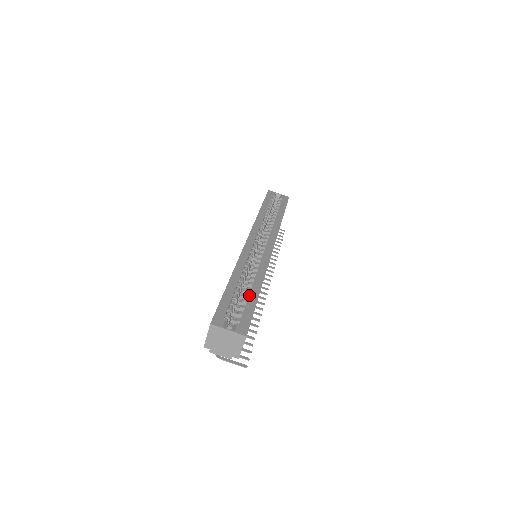
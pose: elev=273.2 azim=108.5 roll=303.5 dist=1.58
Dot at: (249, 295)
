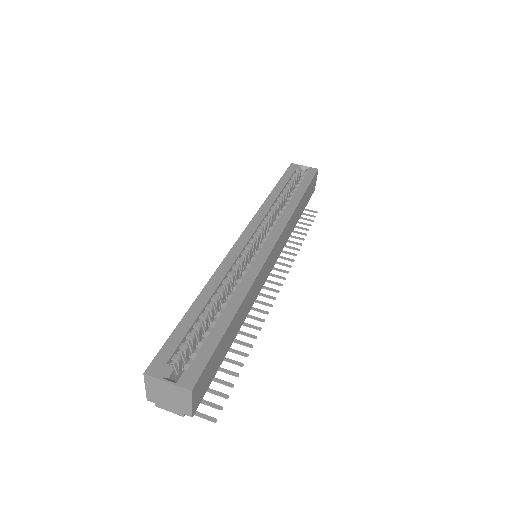
Dot at: (216, 322)
